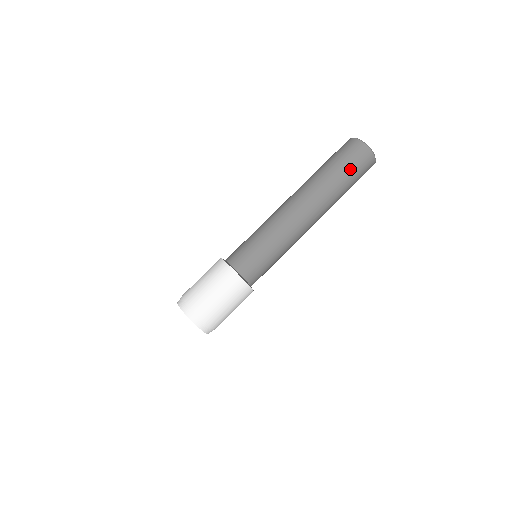
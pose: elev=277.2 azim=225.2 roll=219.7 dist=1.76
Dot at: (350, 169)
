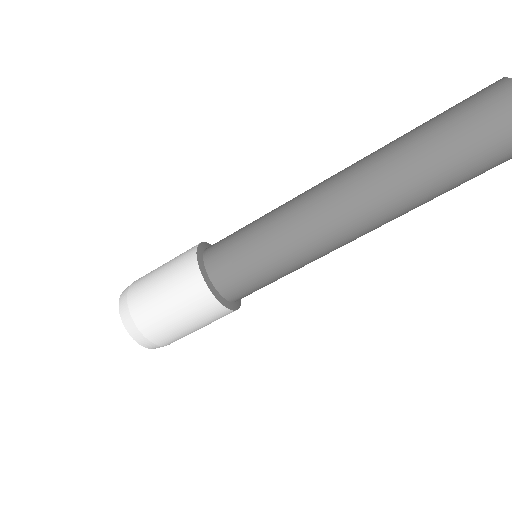
Dot at: (467, 134)
